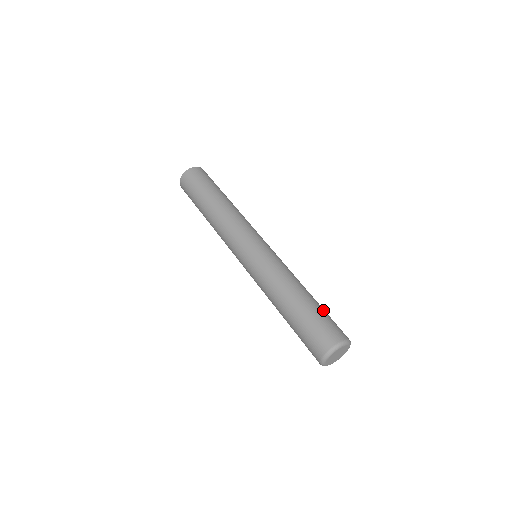
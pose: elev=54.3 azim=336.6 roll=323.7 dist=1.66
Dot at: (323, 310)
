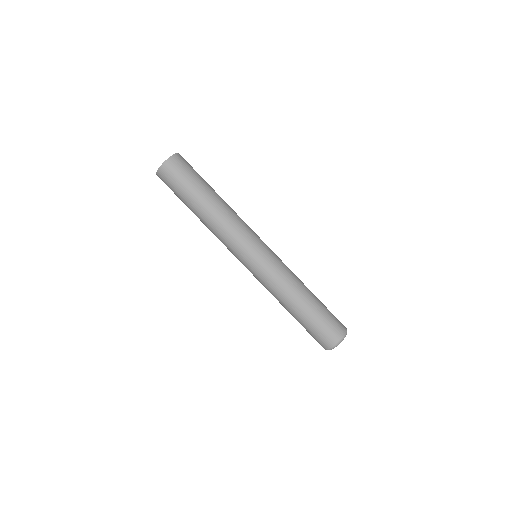
Dot at: (325, 306)
